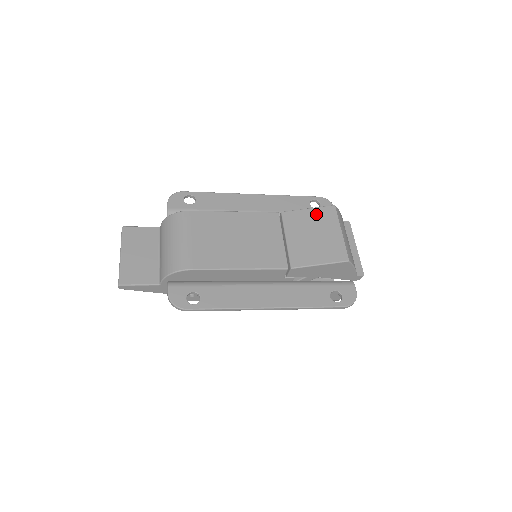
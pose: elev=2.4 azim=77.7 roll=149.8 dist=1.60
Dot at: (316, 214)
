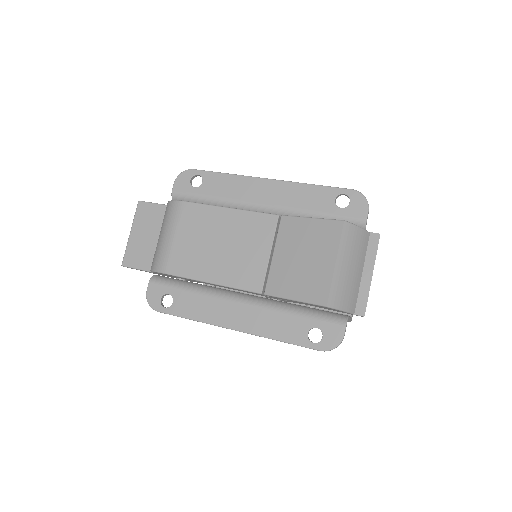
Dot at: (317, 229)
